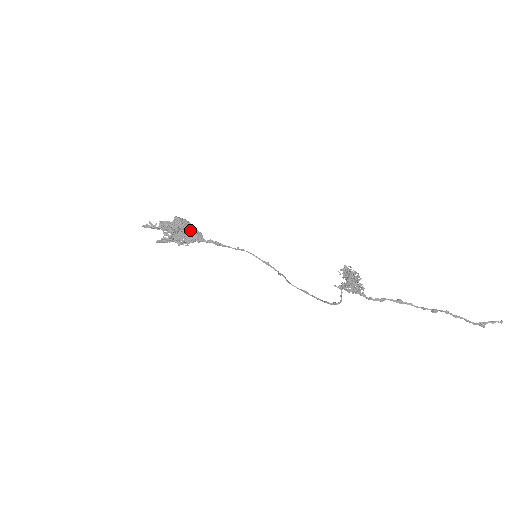
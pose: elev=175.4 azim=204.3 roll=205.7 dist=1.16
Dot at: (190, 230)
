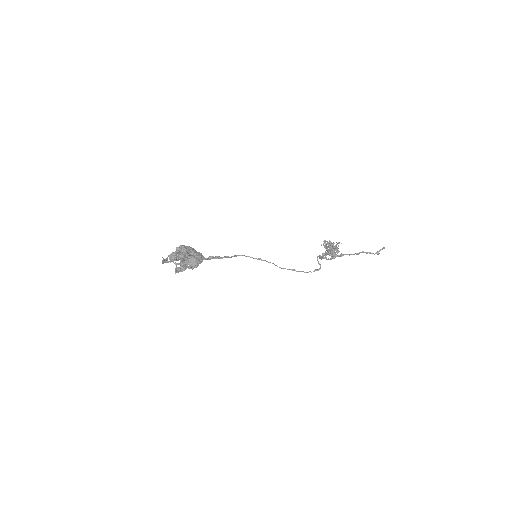
Dot at: (194, 253)
